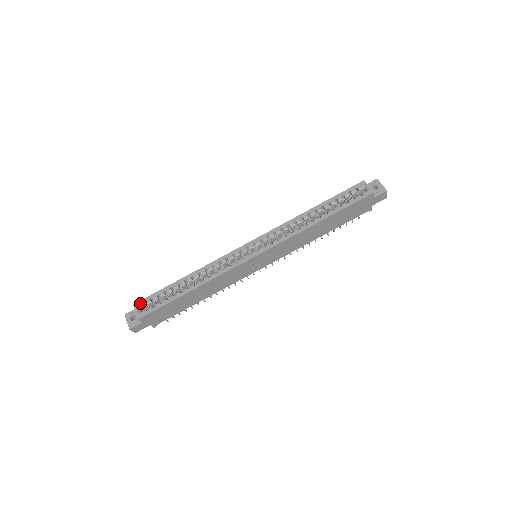
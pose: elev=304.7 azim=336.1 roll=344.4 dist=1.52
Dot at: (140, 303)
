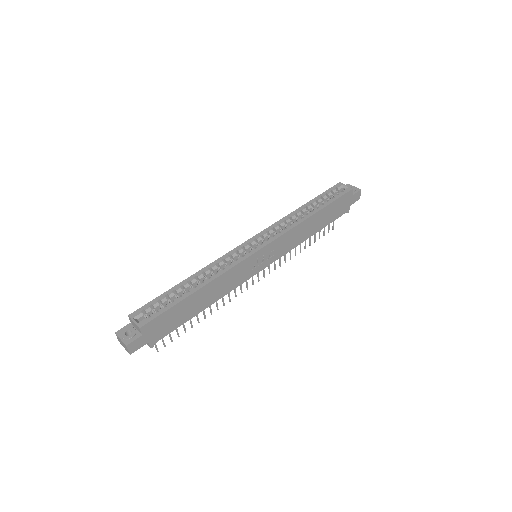
Dot at: (137, 312)
